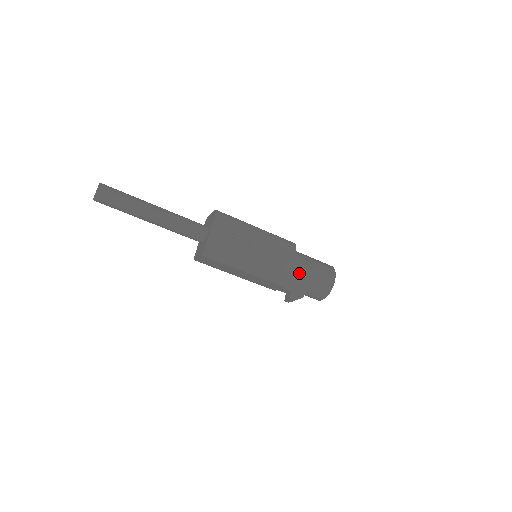
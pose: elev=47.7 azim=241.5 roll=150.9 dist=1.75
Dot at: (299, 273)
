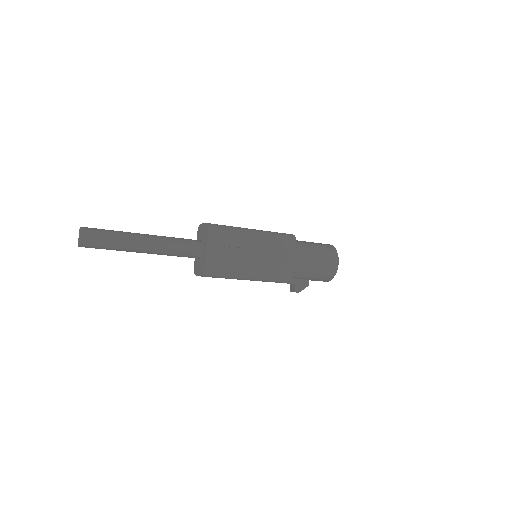
Dot at: (302, 268)
